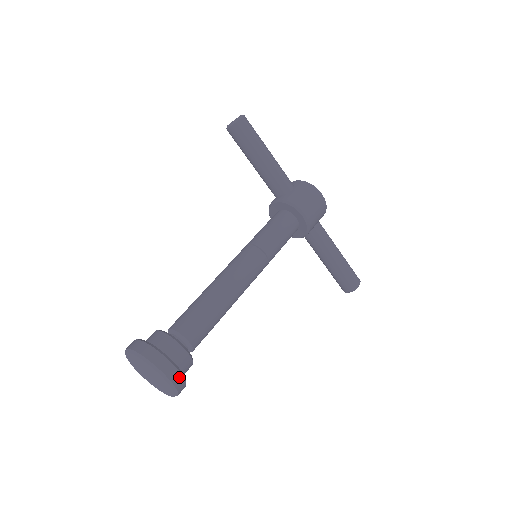
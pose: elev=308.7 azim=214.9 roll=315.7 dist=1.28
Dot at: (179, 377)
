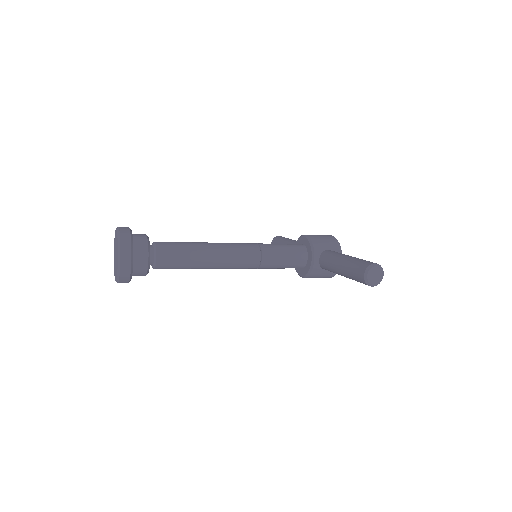
Dot at: (127, 230)
